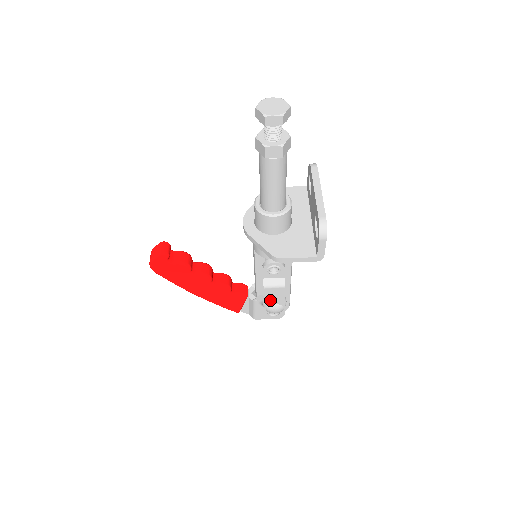
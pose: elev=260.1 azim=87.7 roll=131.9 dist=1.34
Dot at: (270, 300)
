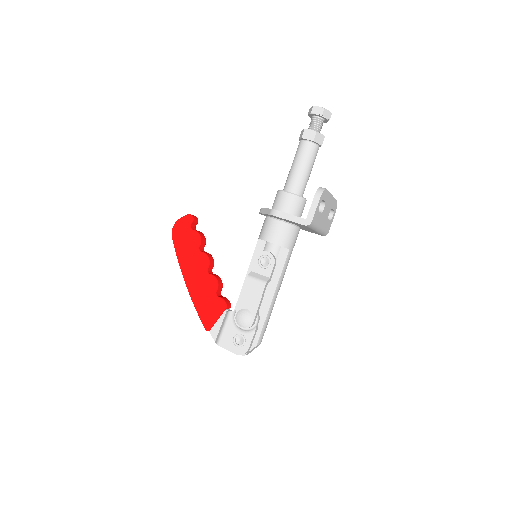
Dot at: (245, 301)
